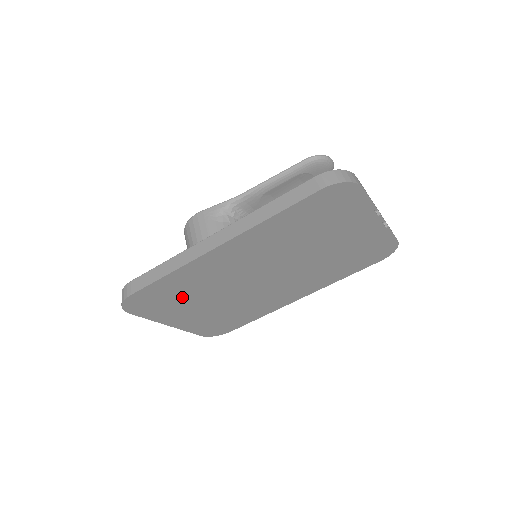
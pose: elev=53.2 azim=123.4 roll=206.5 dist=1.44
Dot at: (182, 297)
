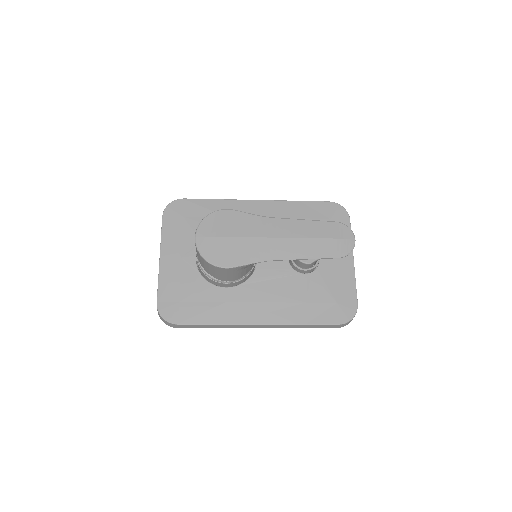
Dot at: occluded
